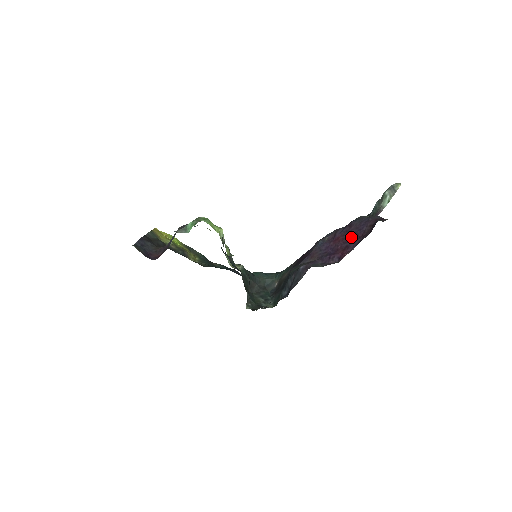
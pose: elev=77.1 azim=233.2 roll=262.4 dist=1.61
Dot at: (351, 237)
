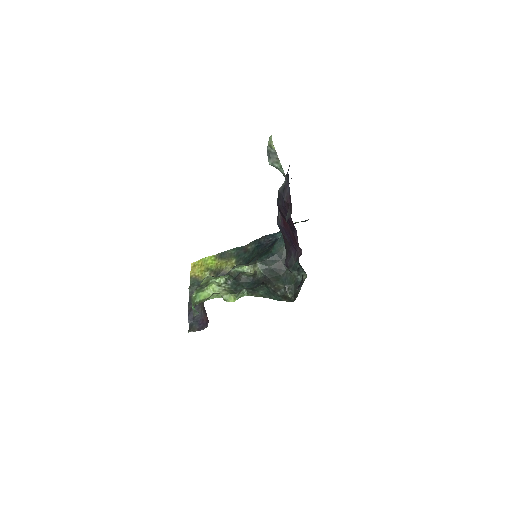
Dot at: (289, 225)
